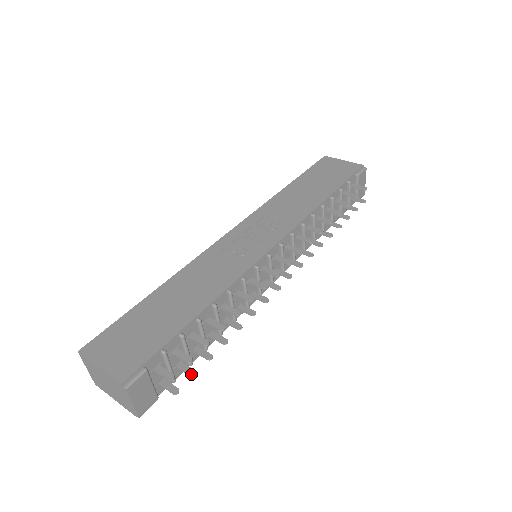
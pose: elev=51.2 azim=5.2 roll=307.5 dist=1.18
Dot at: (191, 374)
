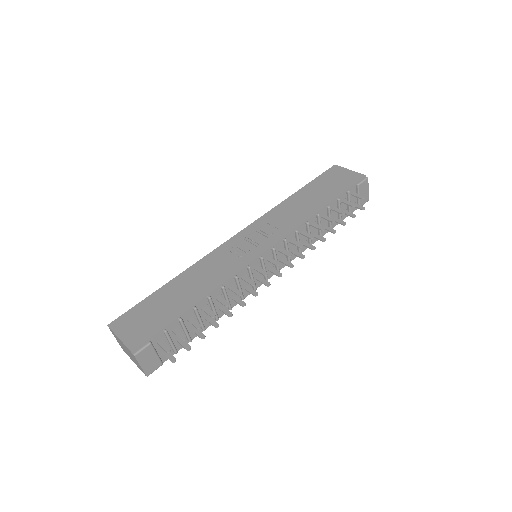
Dot at: (187, 348)
